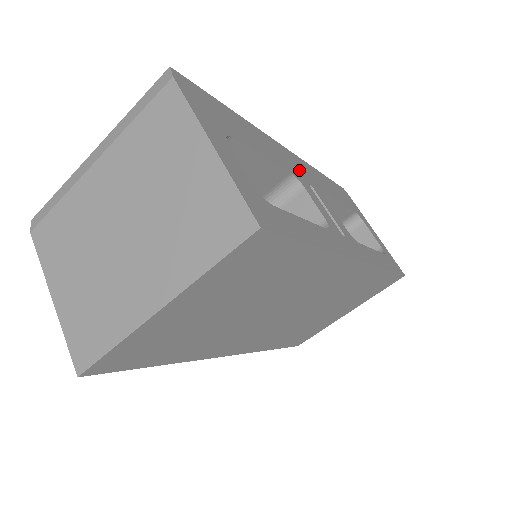
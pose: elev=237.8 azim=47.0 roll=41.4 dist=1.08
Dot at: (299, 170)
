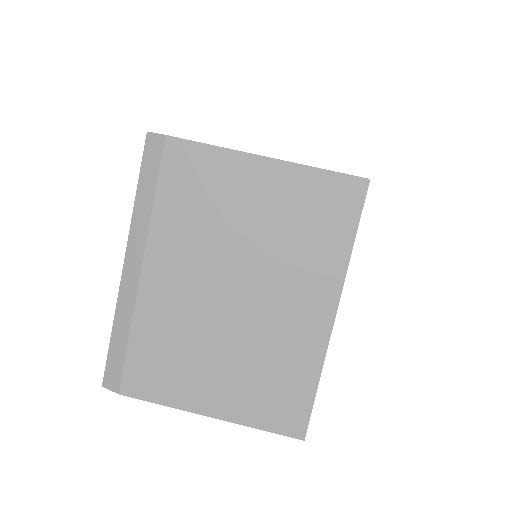
Dot at: occluded
